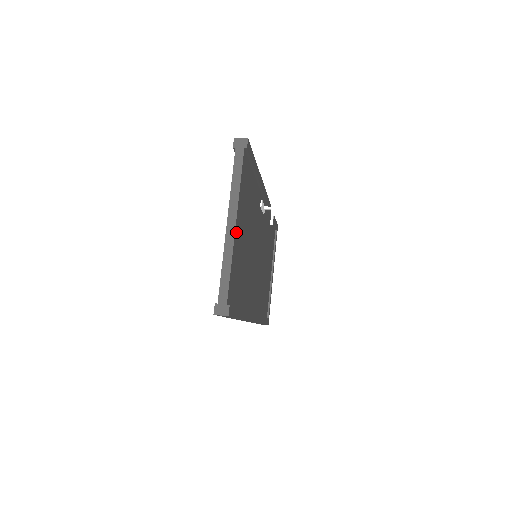
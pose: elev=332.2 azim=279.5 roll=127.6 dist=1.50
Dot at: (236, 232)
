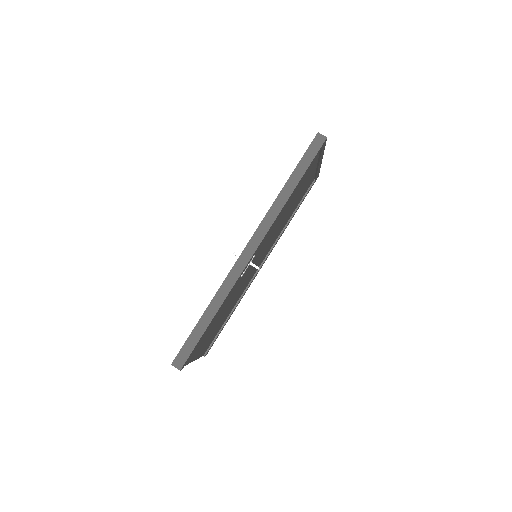
Dot at: (196, 357)
